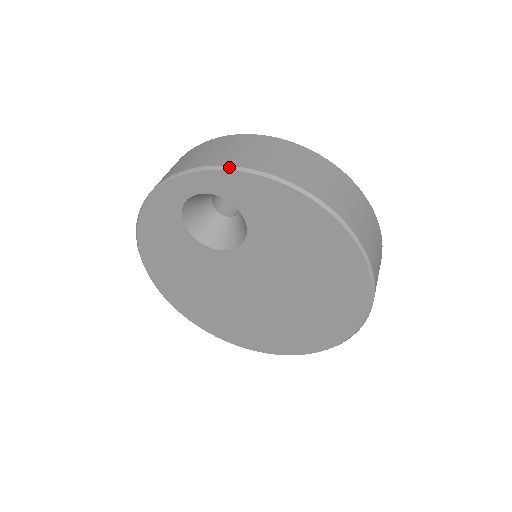
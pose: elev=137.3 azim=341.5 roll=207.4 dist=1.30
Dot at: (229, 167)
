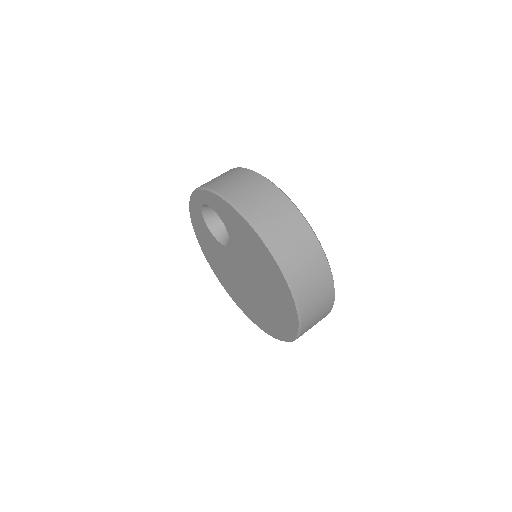
Dot at: (209, 189)
